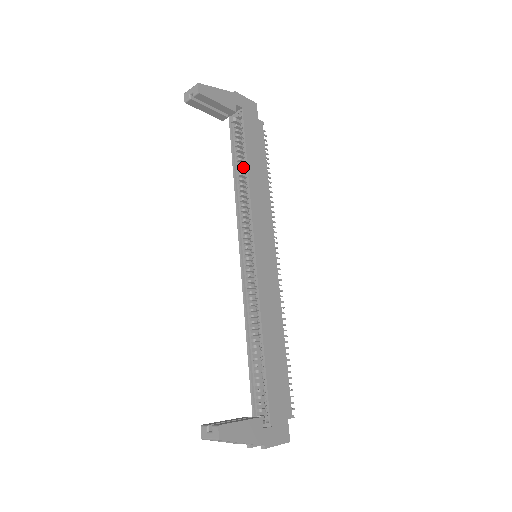
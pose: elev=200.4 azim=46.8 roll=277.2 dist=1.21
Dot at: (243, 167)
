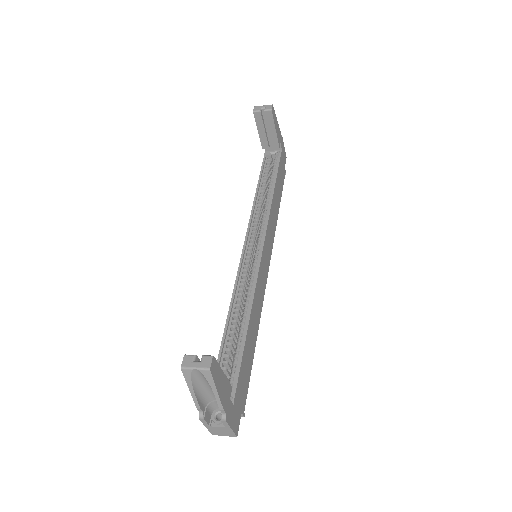
Dot at: occluded
